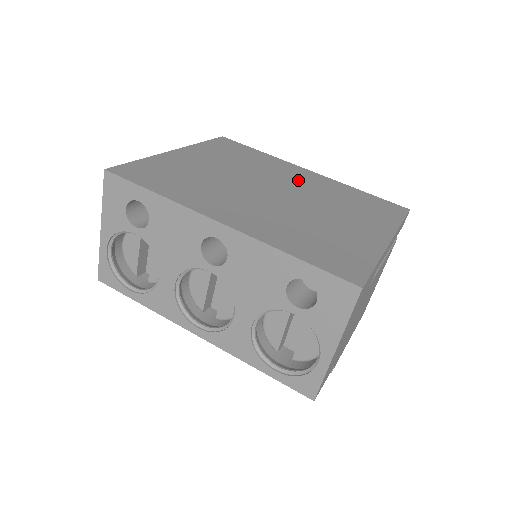
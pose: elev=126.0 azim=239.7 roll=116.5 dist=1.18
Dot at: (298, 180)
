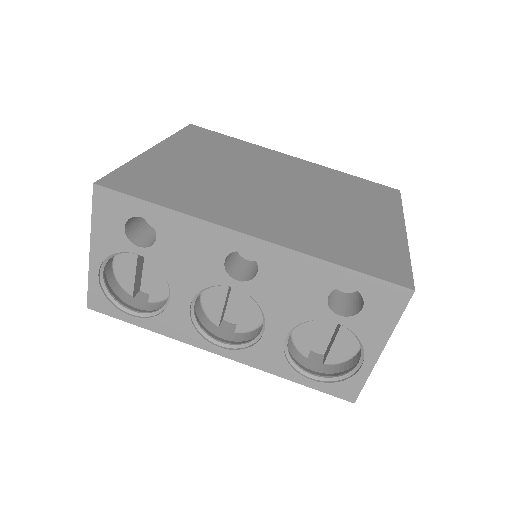
Dot at: (290, 170)
